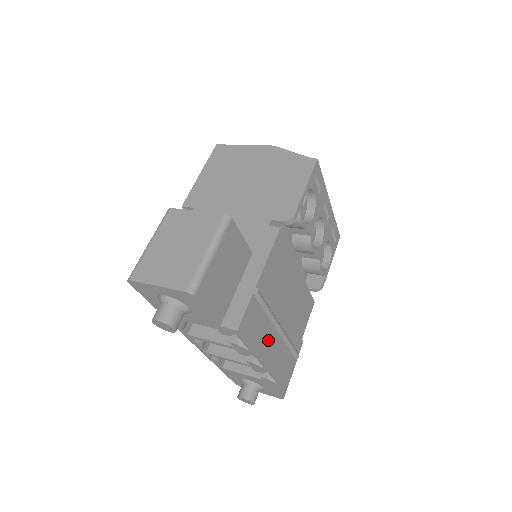
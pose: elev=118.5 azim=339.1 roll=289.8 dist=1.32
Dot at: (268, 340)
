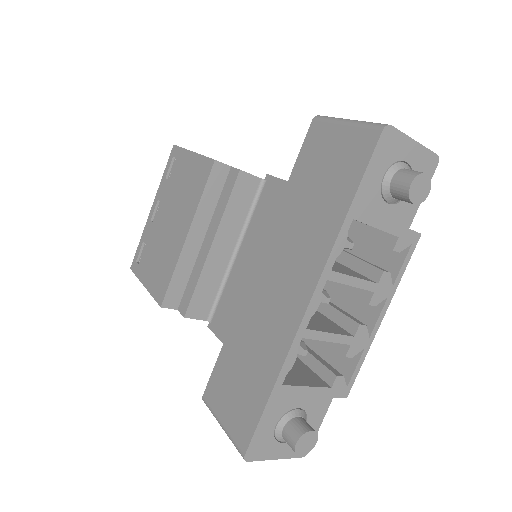
Dot at: occluded
